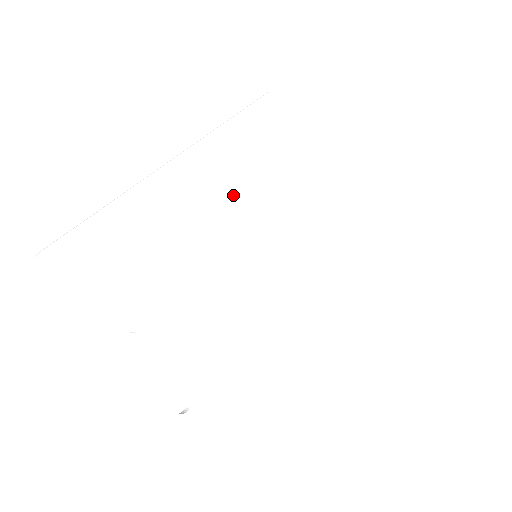
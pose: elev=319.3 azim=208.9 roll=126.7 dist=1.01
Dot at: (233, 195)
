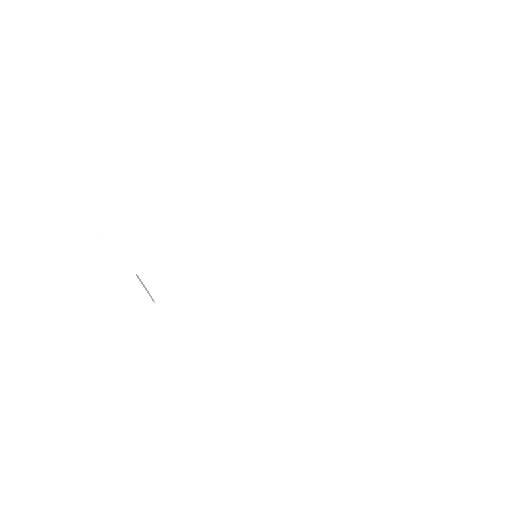
Dot at: (259, 224)
